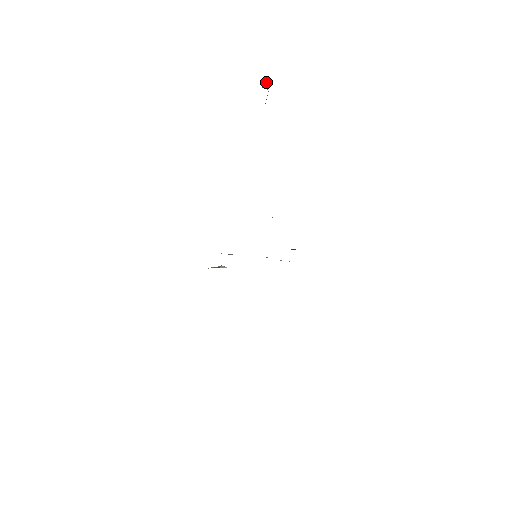
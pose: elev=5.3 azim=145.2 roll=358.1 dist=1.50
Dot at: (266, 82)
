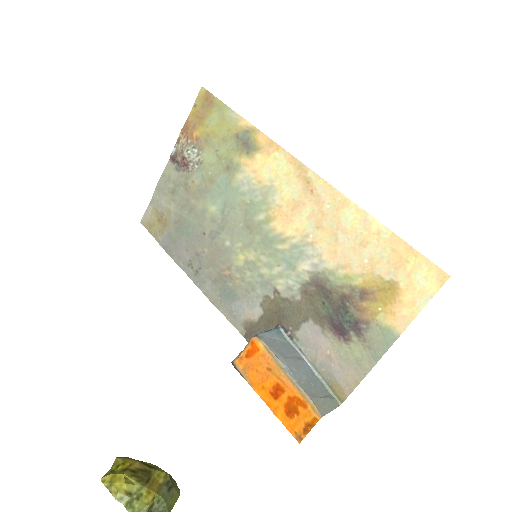
Dot at: out of frame
